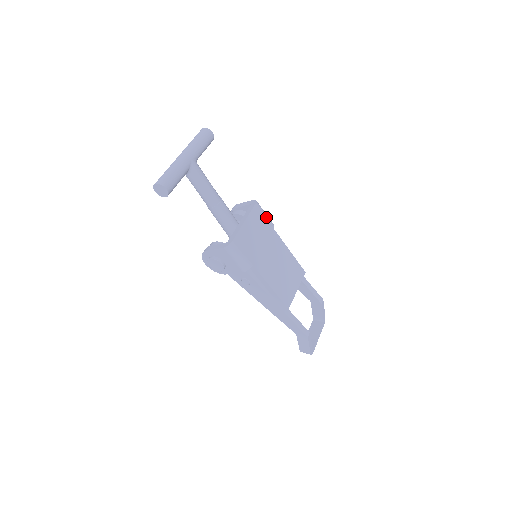
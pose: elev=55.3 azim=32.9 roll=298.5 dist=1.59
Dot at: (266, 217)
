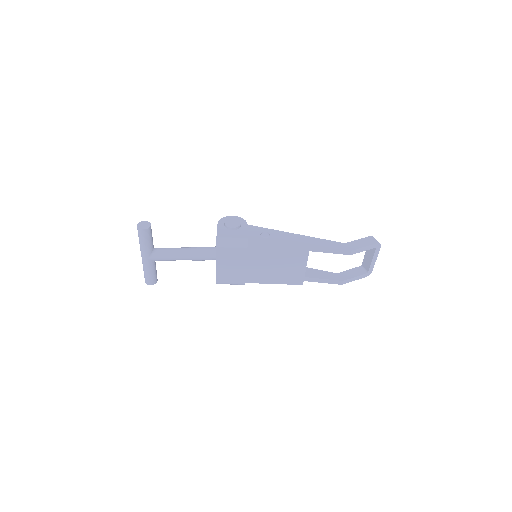
Dot at: (234, 248)
